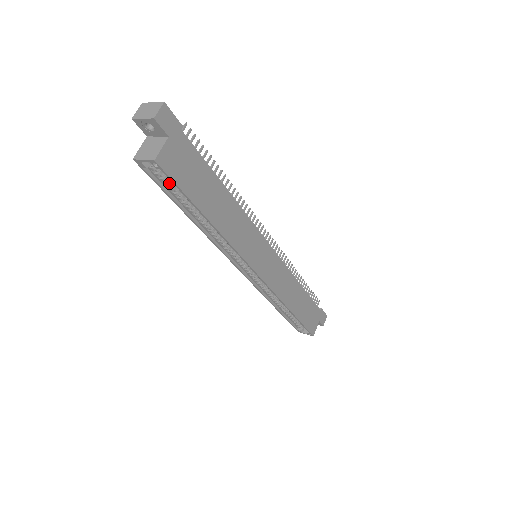
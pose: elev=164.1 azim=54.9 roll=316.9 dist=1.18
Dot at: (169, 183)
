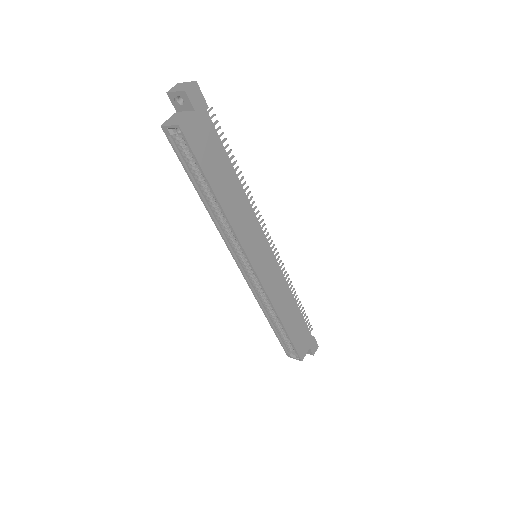
Dot at: (188, 156)
